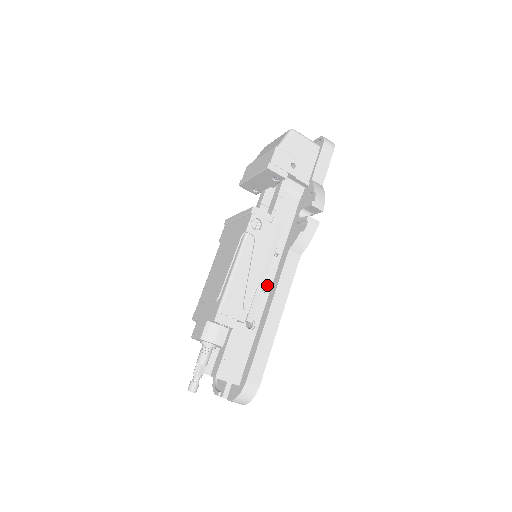
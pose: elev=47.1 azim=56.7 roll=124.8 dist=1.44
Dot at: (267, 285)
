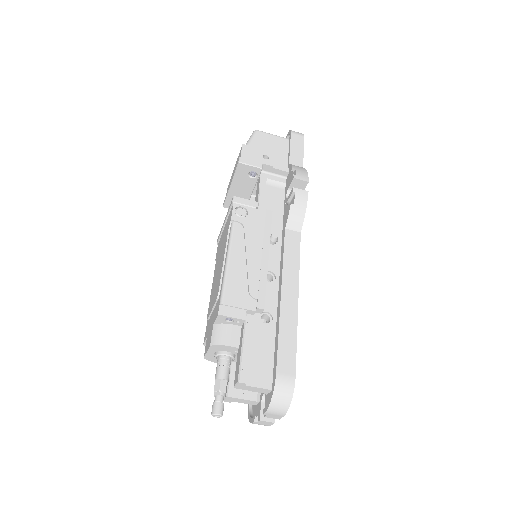
Dot at: (274, 274)
